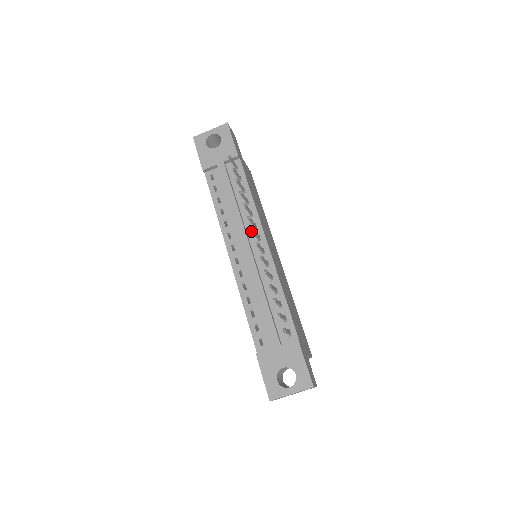
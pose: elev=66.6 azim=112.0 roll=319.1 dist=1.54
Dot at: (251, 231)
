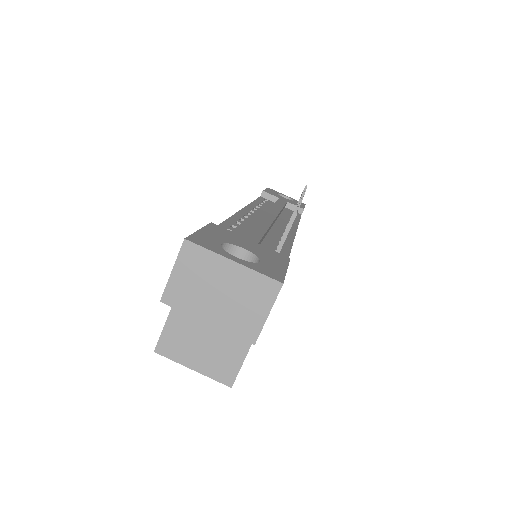
Dot at: (282, 222)
